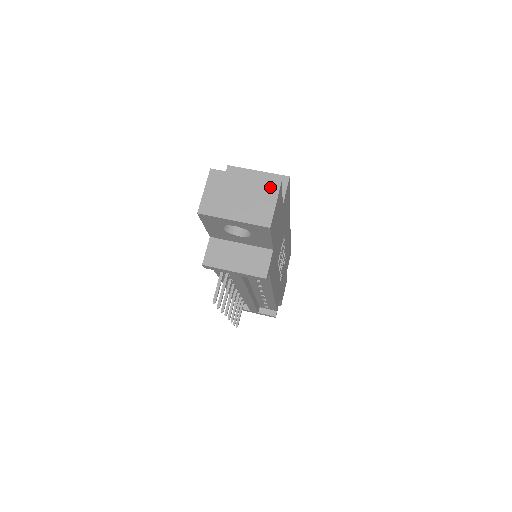
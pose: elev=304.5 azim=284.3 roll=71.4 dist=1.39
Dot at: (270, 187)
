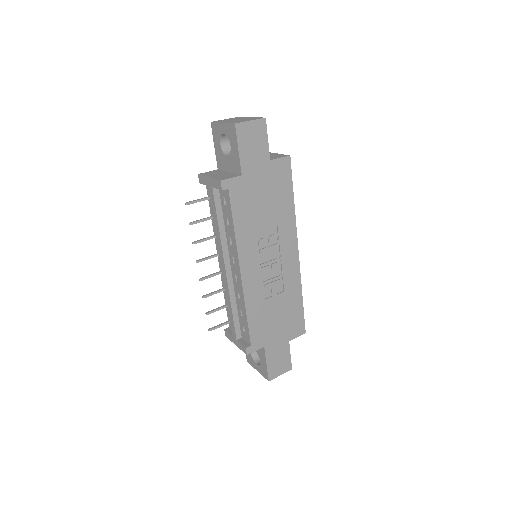
Dot at: (257, 118)
